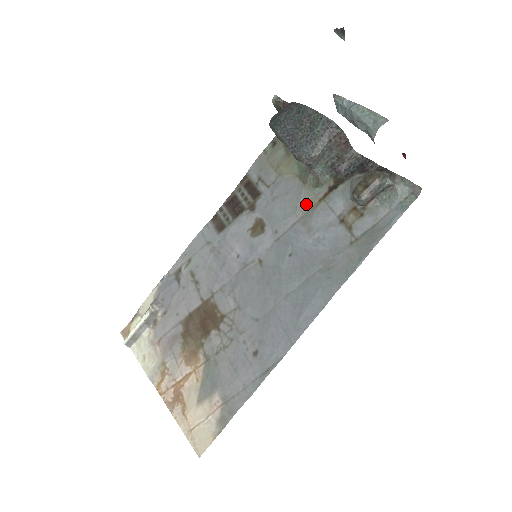
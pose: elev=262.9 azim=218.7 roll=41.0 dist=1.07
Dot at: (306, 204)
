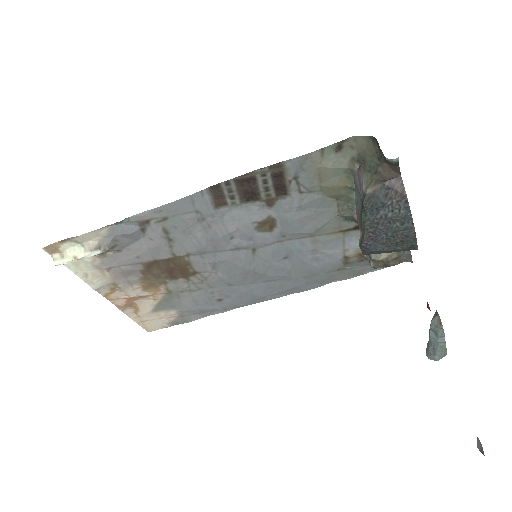
Dot at: (327, 229)
